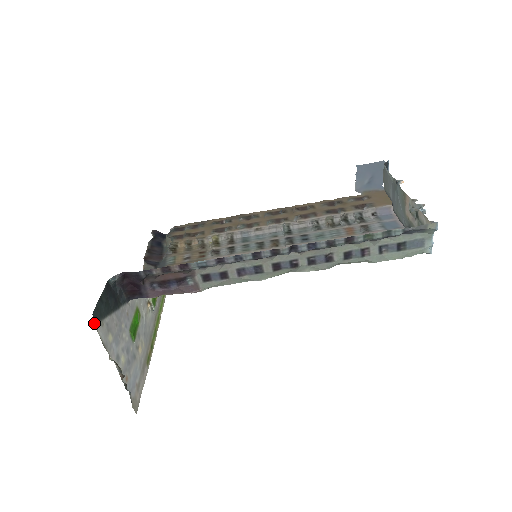
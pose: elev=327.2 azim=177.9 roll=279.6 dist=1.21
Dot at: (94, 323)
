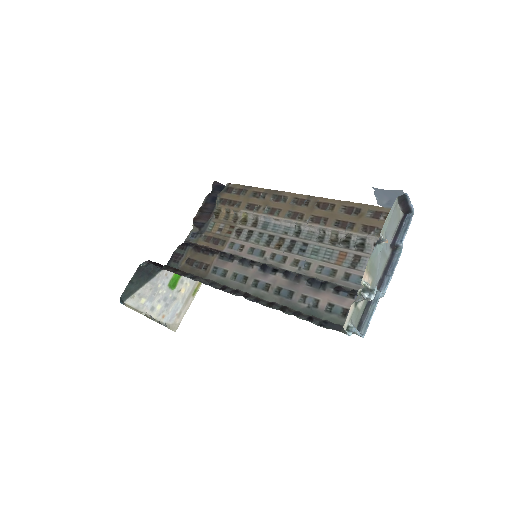
Dot at: (123, 301)
